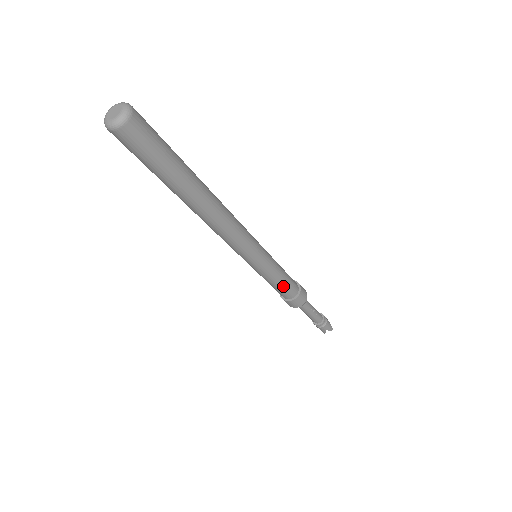
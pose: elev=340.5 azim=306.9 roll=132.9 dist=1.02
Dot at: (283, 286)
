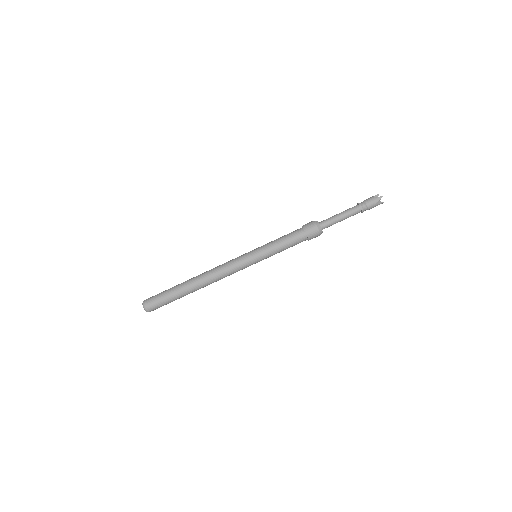
Dot at: occluded
